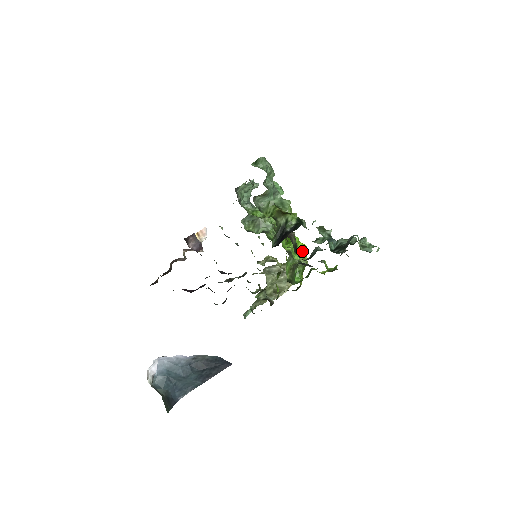
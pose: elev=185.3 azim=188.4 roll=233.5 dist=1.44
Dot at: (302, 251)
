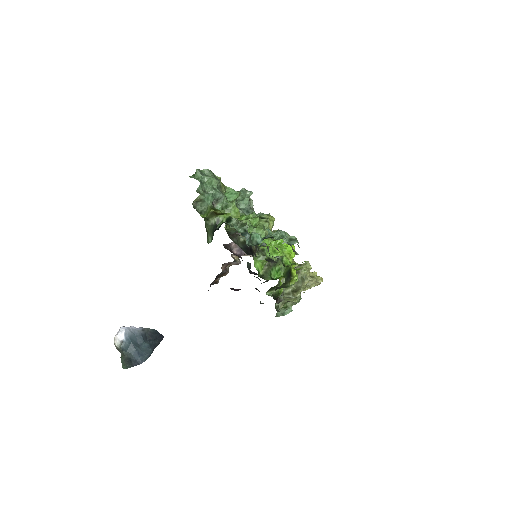
Dot at: (285, 250)
